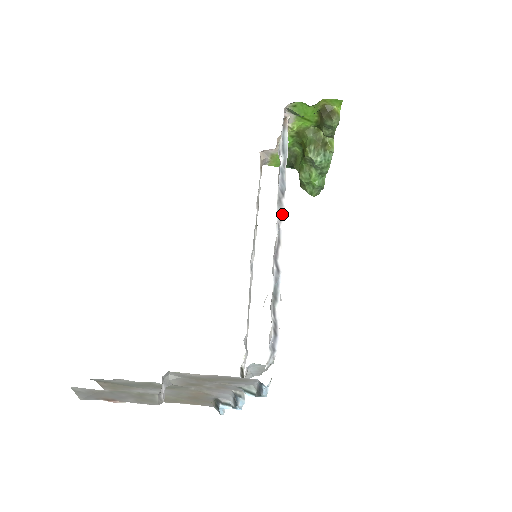
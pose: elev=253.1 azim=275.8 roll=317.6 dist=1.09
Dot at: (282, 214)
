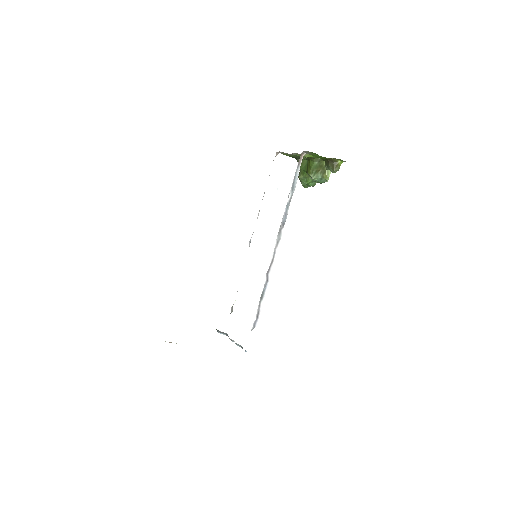
Dot at: (279, 241)
